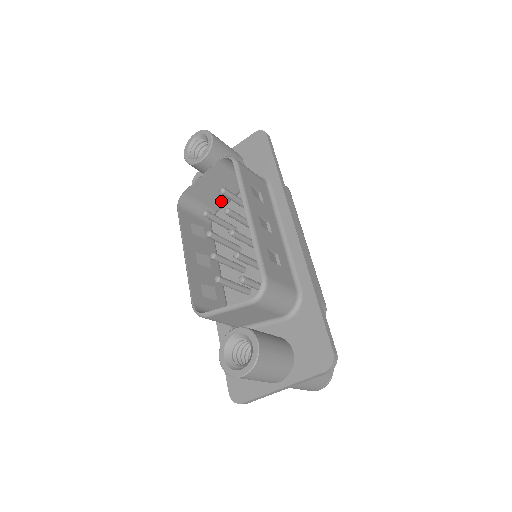
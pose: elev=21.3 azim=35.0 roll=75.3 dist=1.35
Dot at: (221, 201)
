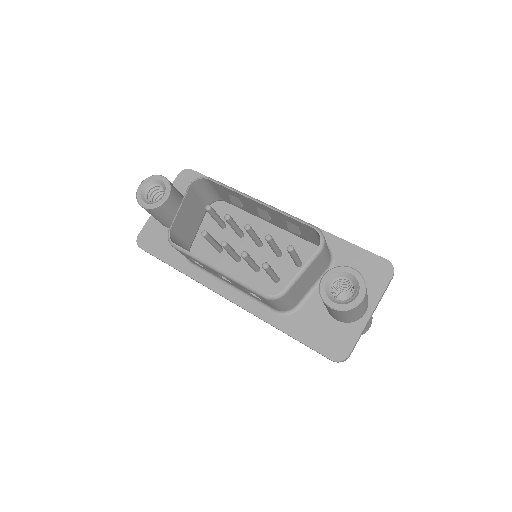
Dot at: (193, 233)
